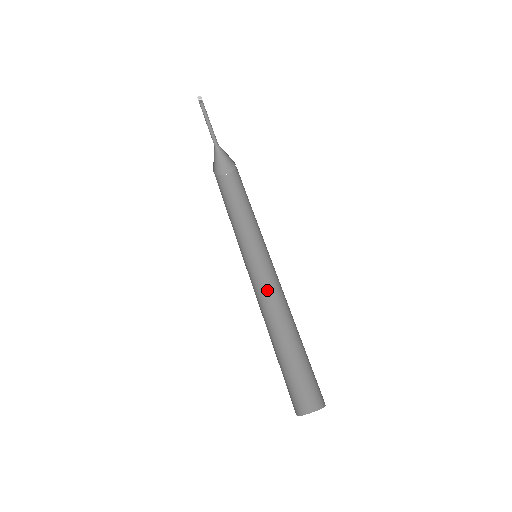
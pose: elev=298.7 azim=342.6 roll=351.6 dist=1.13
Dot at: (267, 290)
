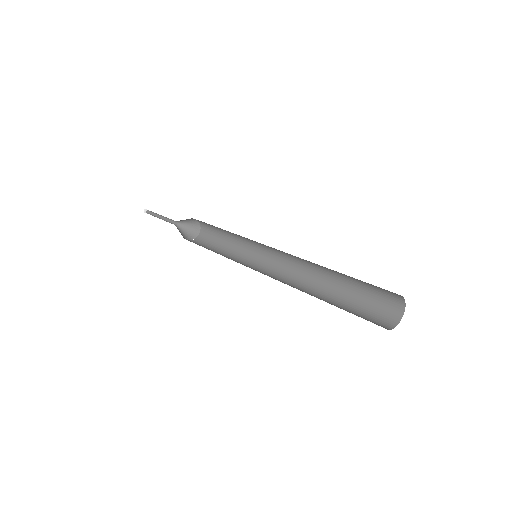
Dot at: (281, 278)
